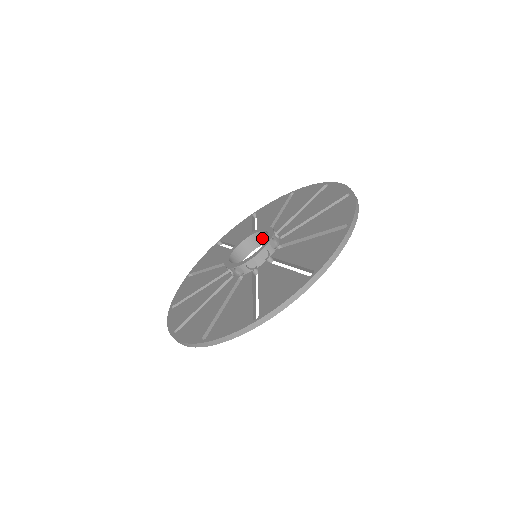
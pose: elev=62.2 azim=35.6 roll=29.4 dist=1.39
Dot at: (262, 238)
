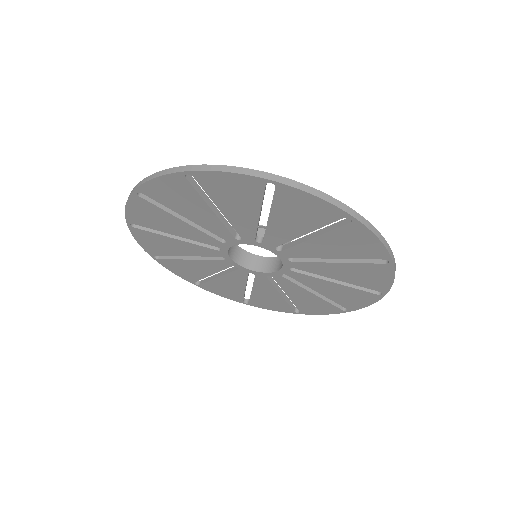
Dot at: (278, 264)
